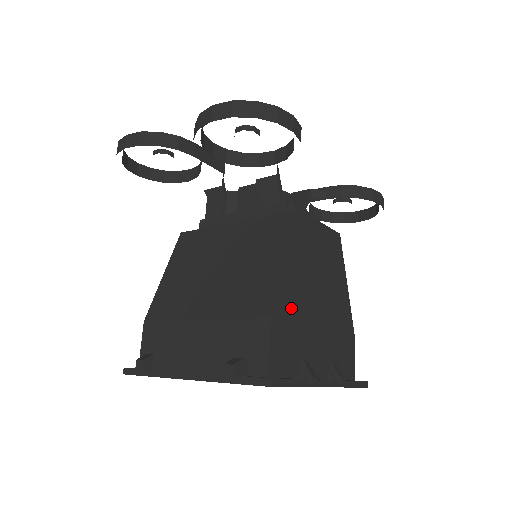
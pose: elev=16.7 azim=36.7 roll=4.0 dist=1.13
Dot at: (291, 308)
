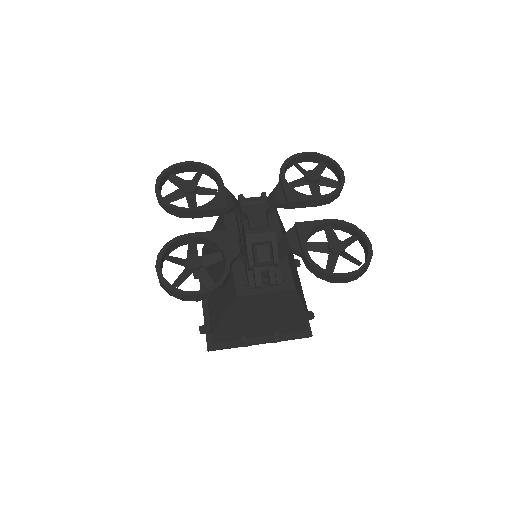
Dot at: (231, 326)
